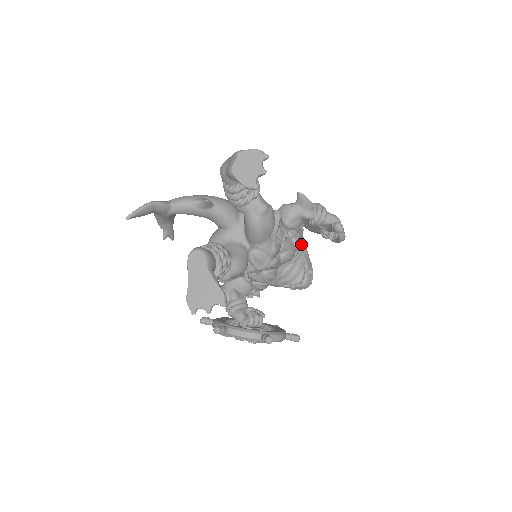
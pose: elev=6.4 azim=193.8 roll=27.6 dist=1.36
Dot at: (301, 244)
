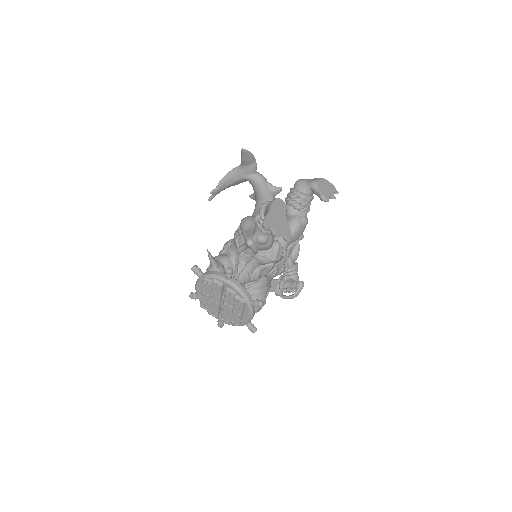
Dot at: (272, 278)
